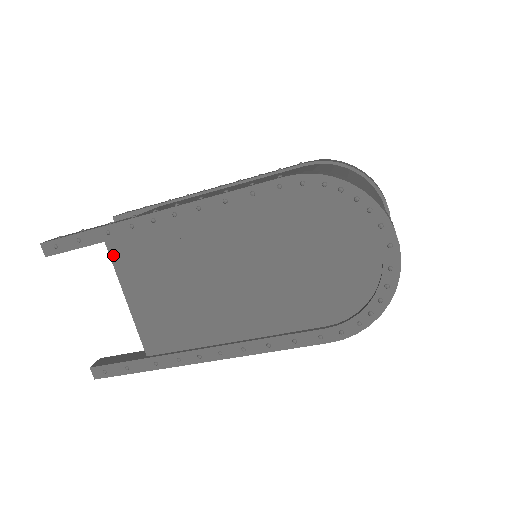
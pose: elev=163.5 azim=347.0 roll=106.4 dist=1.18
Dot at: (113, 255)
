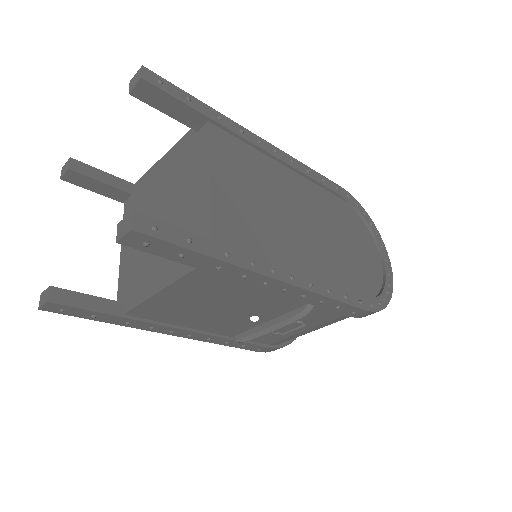
Dot at: (212, 136)
